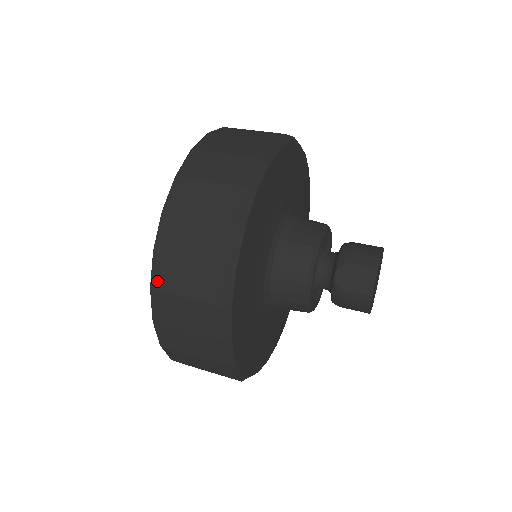
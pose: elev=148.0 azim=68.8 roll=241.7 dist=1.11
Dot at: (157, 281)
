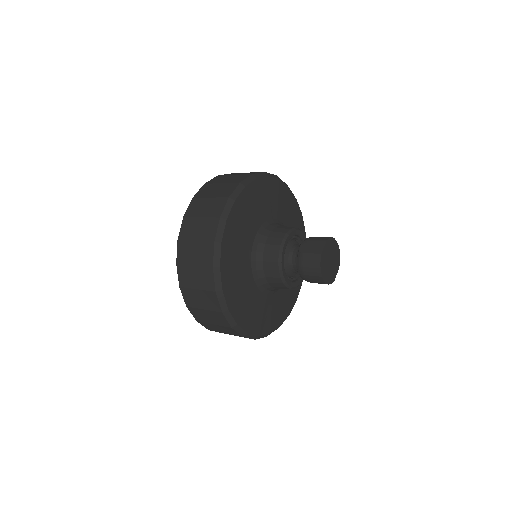
Dot at: (189, 212)
